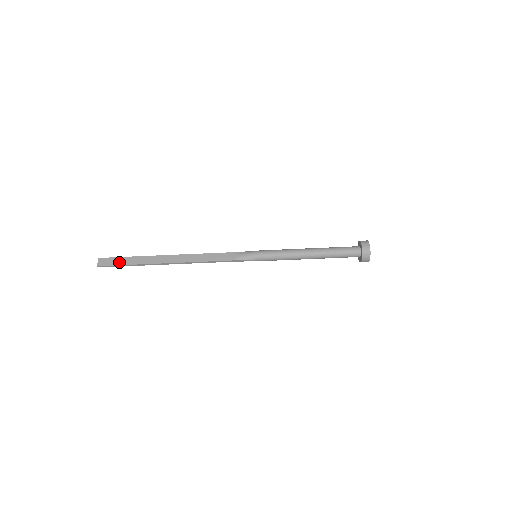
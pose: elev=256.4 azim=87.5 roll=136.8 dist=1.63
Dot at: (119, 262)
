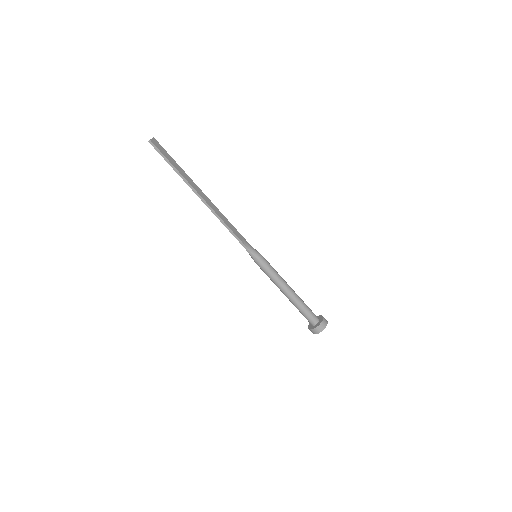
Dot at: (167, 156)
